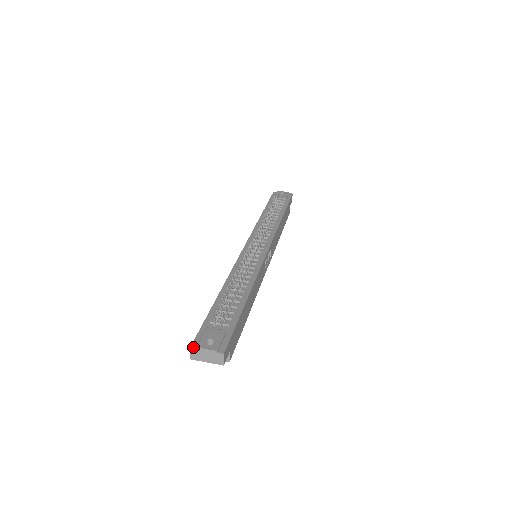
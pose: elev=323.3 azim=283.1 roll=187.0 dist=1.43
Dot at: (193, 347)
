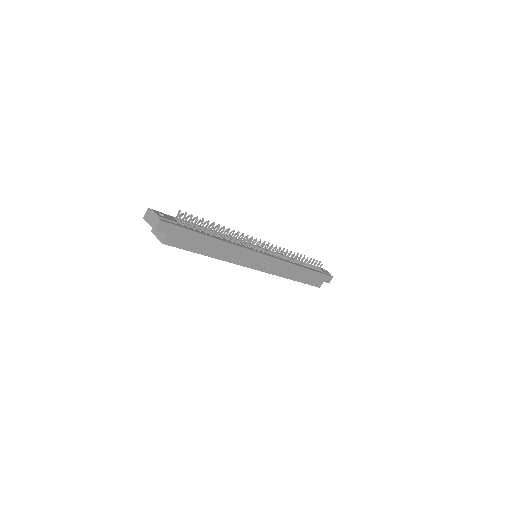
Dot at: (150, 209)
